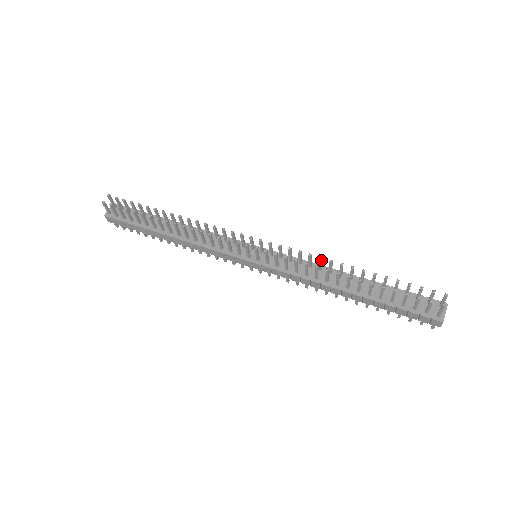
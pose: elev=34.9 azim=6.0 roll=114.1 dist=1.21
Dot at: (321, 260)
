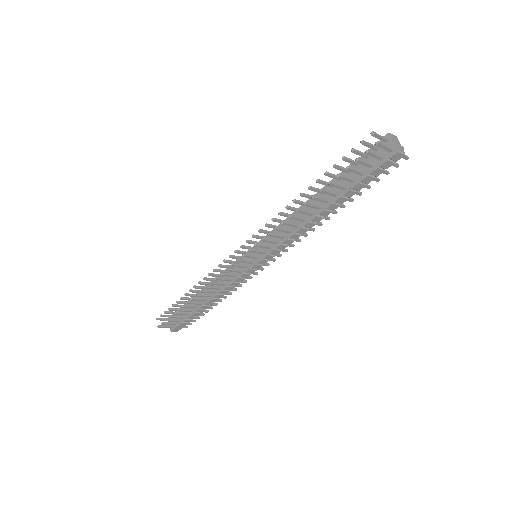
Dot at: (282, 214)
